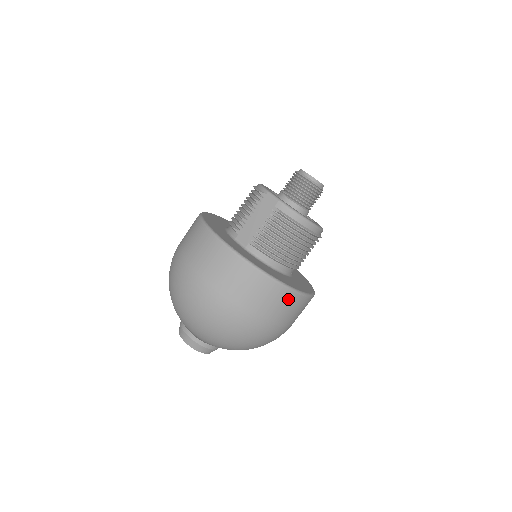
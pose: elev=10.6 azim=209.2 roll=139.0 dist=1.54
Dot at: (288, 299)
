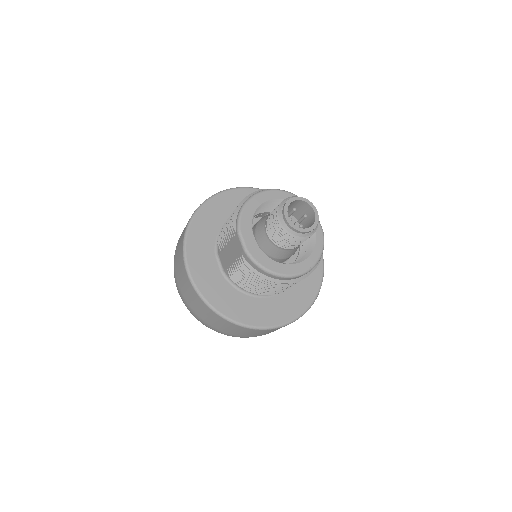
Dot at: (256, 331)
